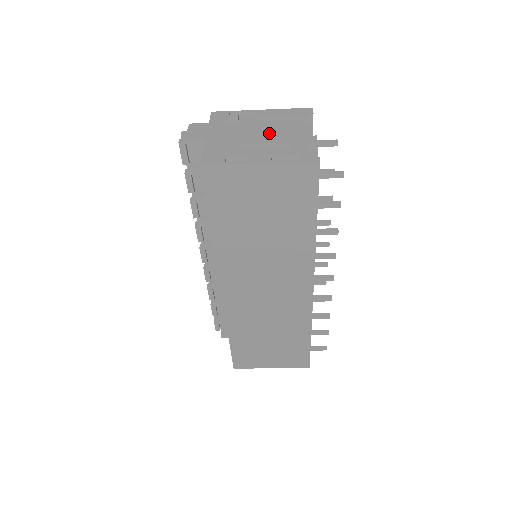
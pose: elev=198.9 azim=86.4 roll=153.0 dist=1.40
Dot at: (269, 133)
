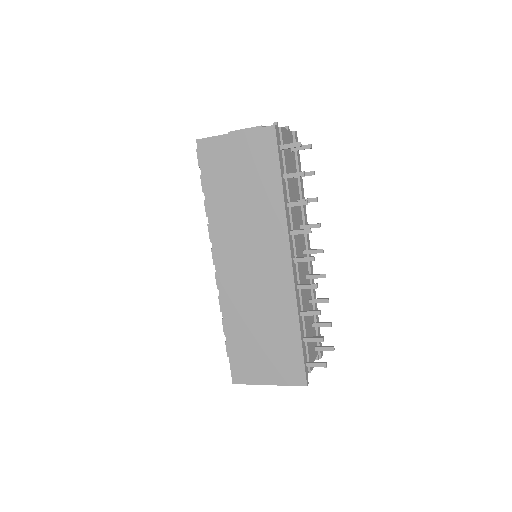
Dot at: occluded
